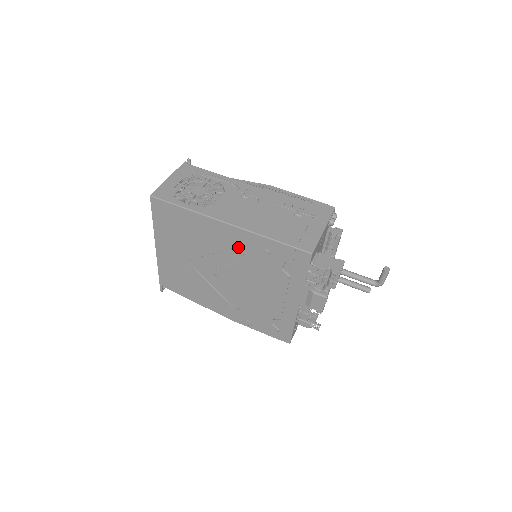
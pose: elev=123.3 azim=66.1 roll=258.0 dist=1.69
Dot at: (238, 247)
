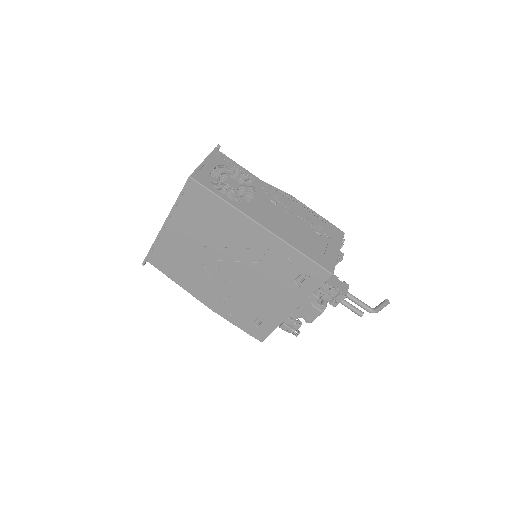
Dot at: (261, 249)
